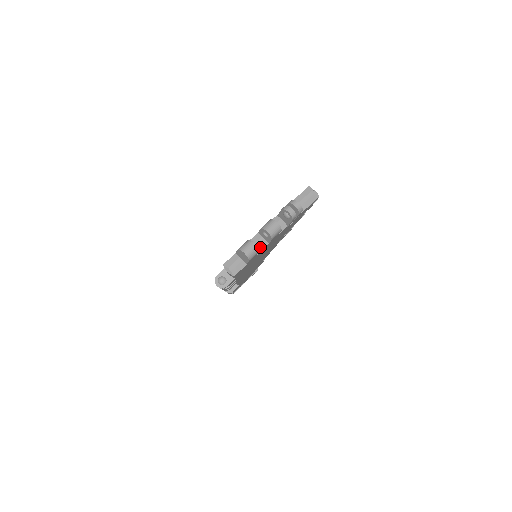
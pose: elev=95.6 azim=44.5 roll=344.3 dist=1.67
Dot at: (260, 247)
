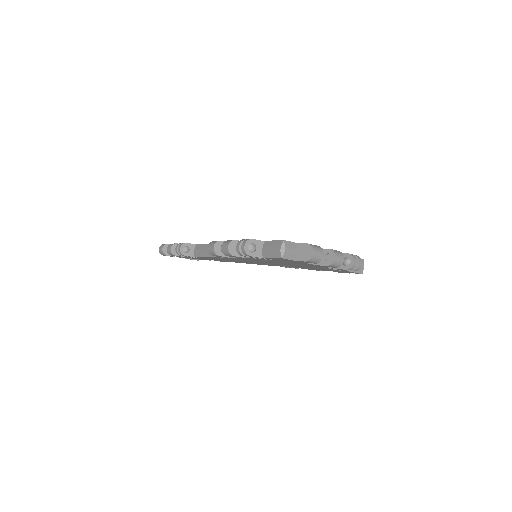
Dot at: occluded
